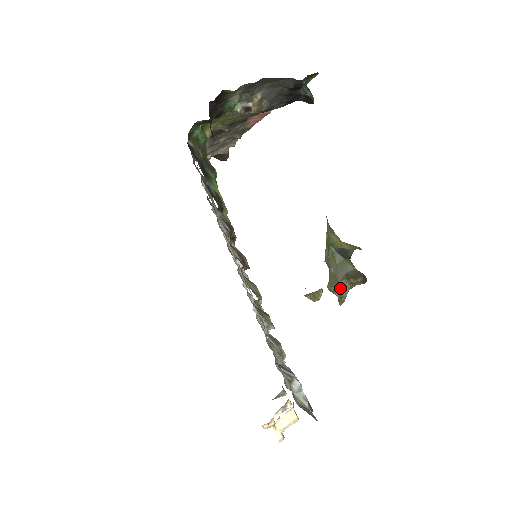
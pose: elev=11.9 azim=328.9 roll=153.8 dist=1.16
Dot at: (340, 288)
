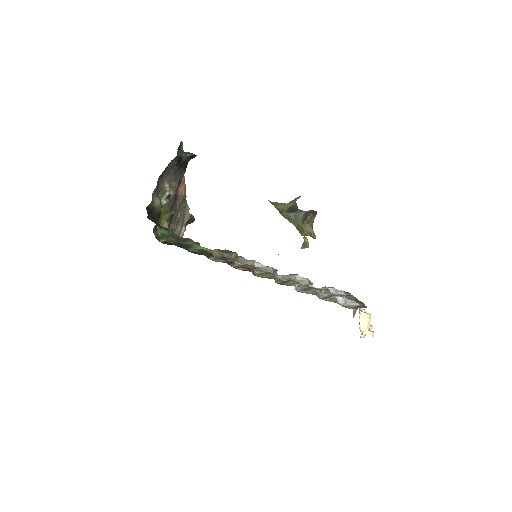
Dot at: (306, 231)
